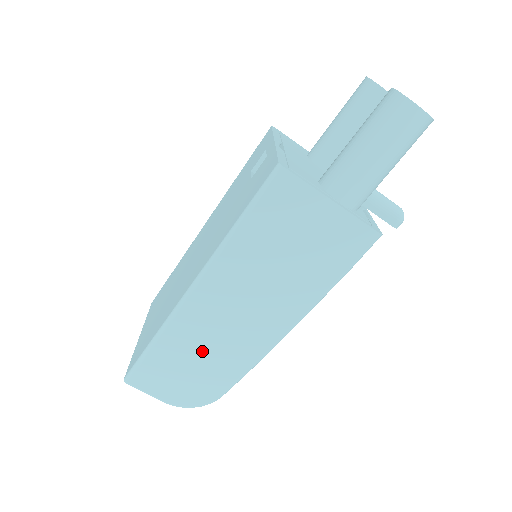
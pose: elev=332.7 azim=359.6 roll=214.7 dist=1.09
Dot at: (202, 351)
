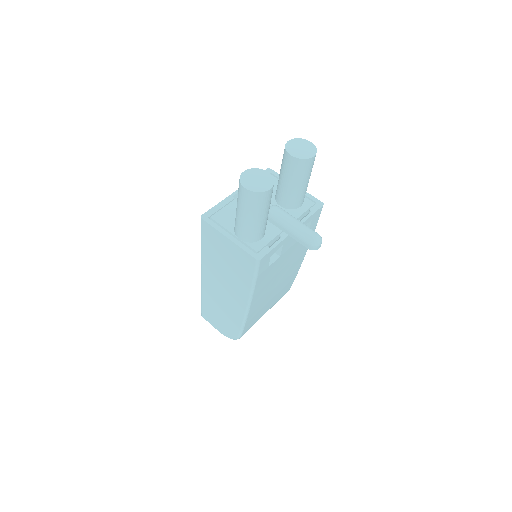
Dot at: (219, 308)
